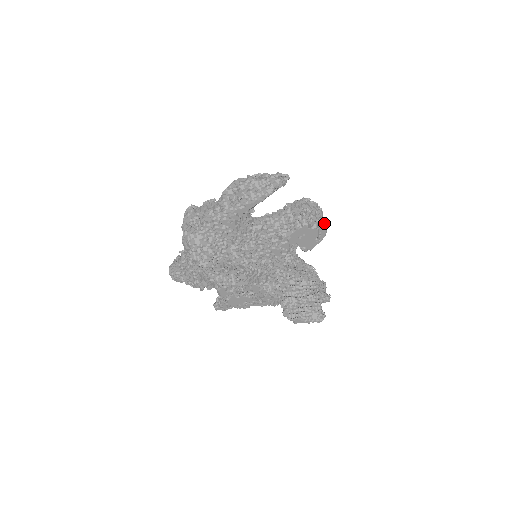
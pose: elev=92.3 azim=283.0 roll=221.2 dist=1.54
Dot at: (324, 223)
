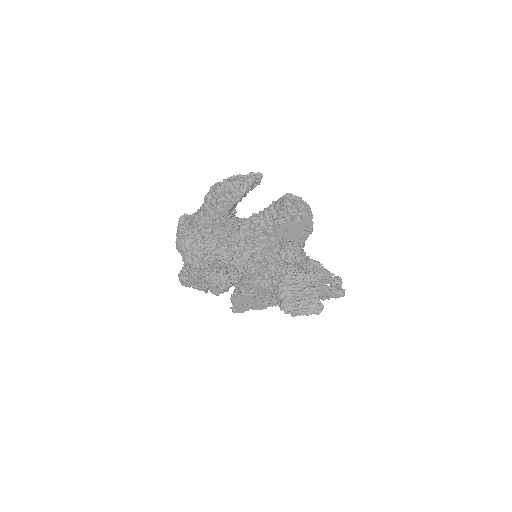
Dot at: (307, 215)
